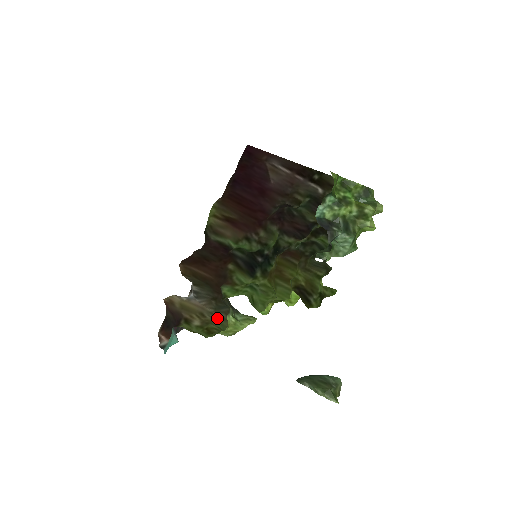
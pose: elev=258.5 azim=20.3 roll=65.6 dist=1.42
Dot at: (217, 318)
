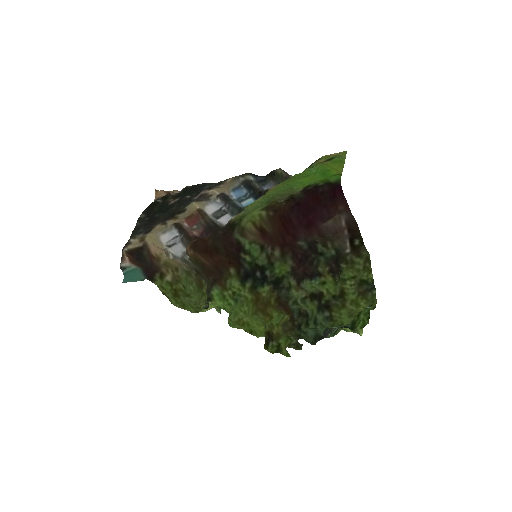
Dot at: (187, 274)
